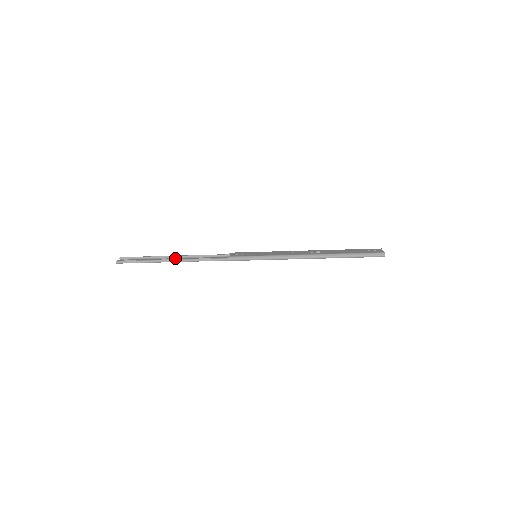
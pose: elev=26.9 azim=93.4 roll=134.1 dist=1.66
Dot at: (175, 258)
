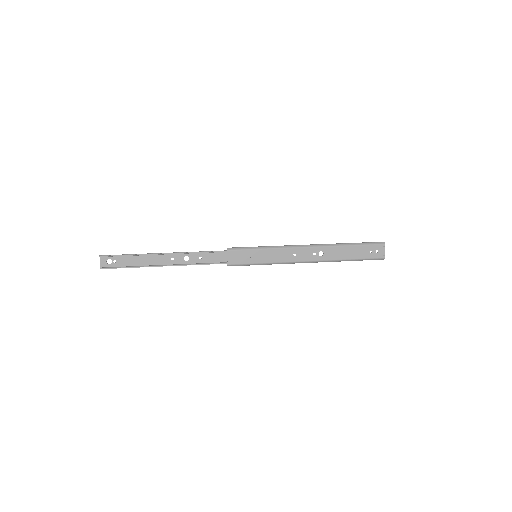
Dot at: (165, 255)
